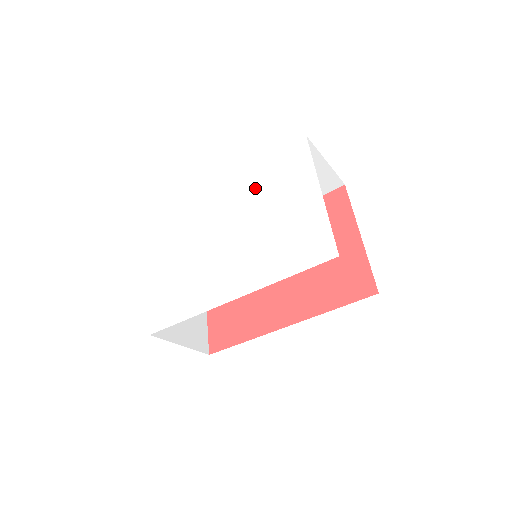
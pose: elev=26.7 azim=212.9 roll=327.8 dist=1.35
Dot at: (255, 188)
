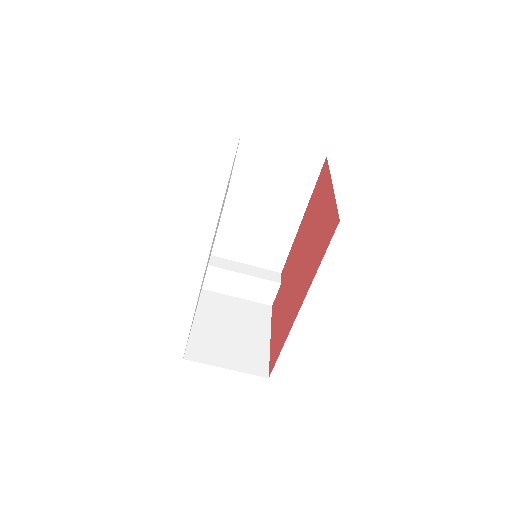
Dot at: occluded
